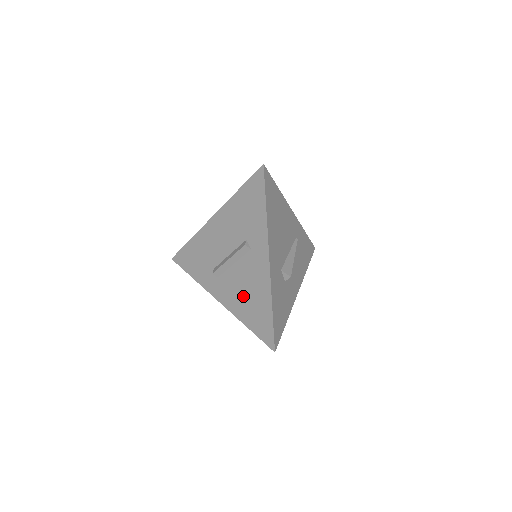
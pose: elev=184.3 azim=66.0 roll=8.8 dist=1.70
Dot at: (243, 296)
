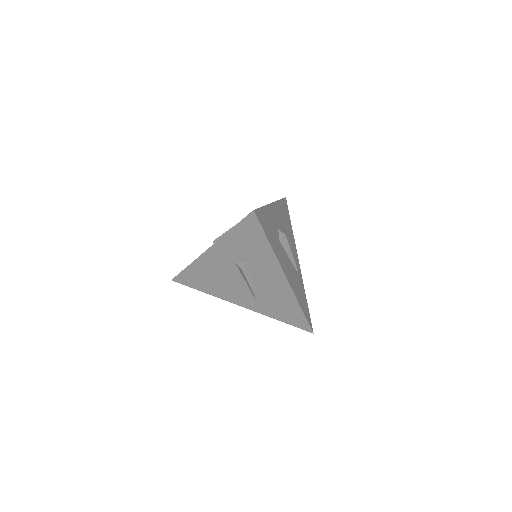
Dot at: occluded
